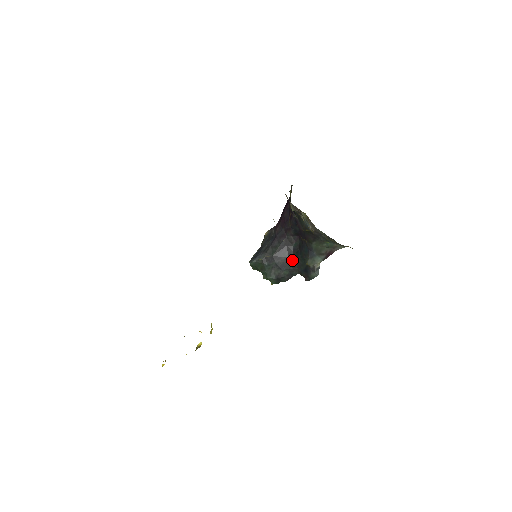
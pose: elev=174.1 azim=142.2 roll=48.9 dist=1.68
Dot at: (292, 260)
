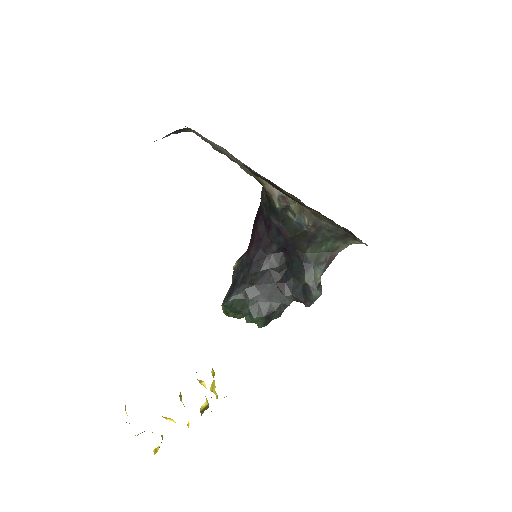
Dot at: (281, 285)
